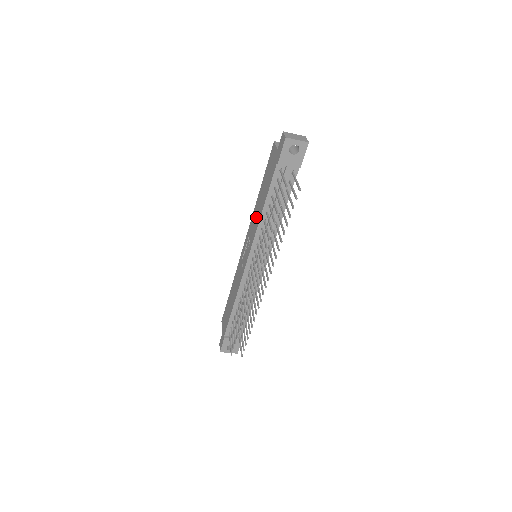
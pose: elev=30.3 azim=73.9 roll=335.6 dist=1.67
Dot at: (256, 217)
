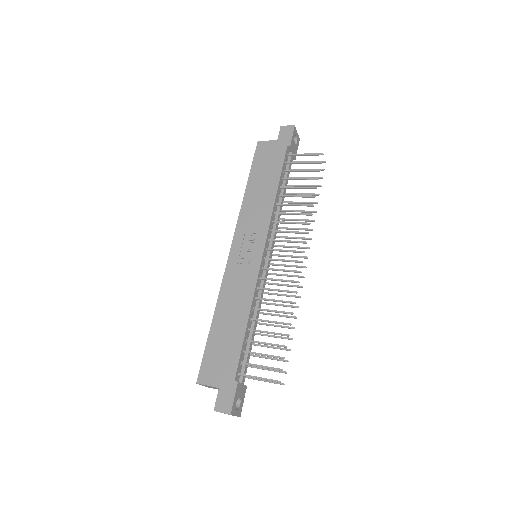
Dot at: (259, 206)
